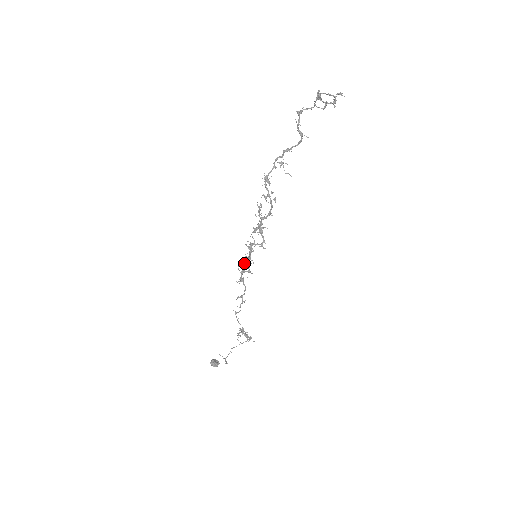
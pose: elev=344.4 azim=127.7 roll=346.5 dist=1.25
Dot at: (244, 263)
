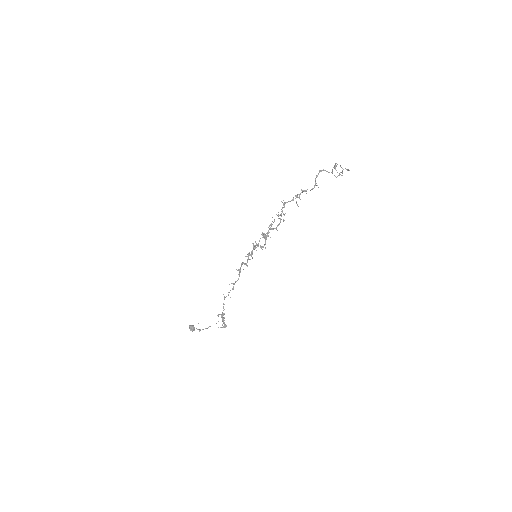
Dot at: (246, 256)
